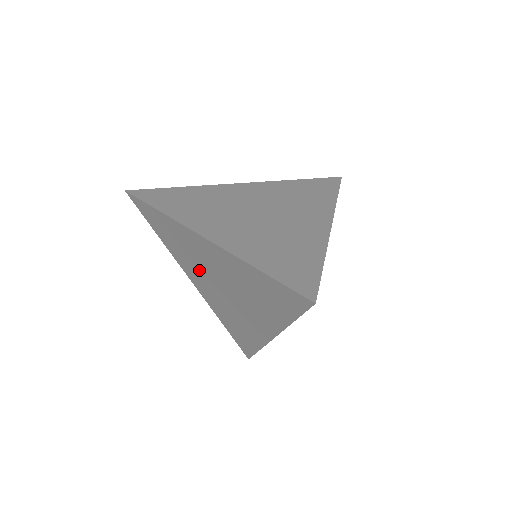
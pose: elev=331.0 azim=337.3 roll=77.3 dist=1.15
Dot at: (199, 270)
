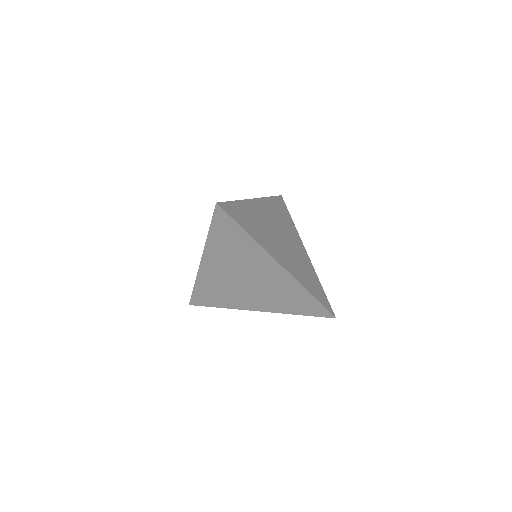
Dot at: (238, 291)
